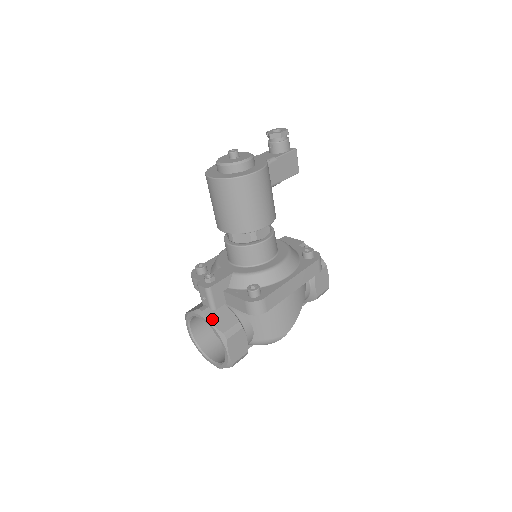
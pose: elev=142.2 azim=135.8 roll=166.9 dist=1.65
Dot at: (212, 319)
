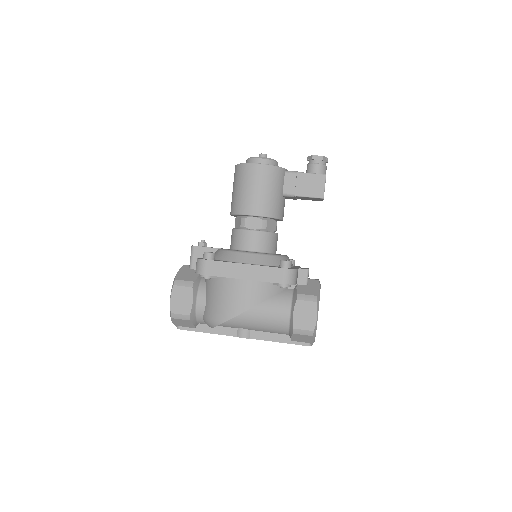
Dot at: (181, 271)
